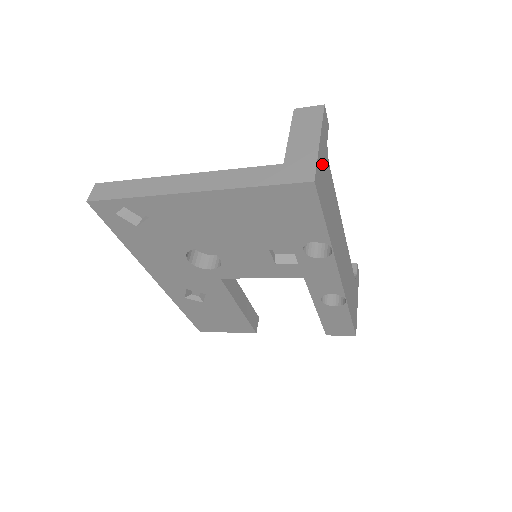
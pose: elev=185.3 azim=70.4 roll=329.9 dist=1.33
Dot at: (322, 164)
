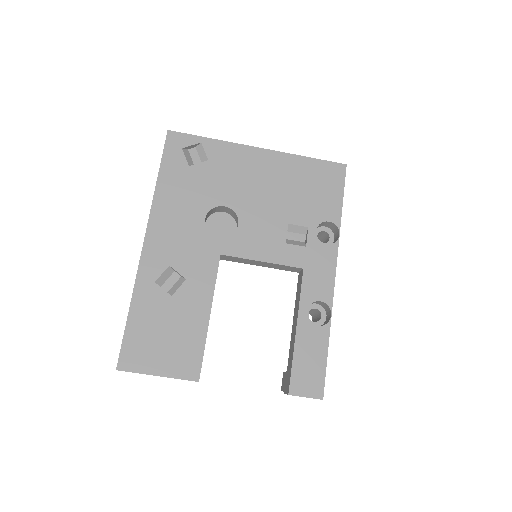
Dot at: occluded
